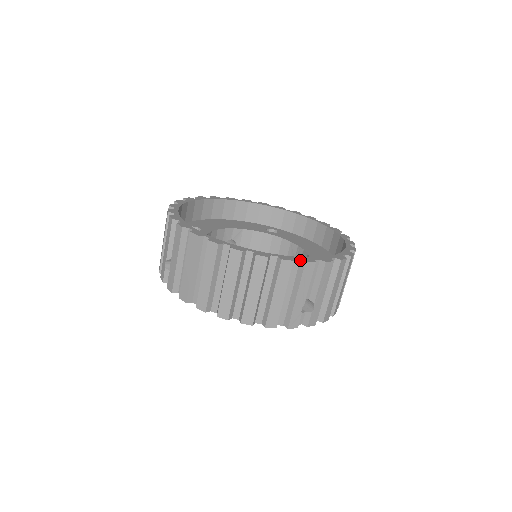
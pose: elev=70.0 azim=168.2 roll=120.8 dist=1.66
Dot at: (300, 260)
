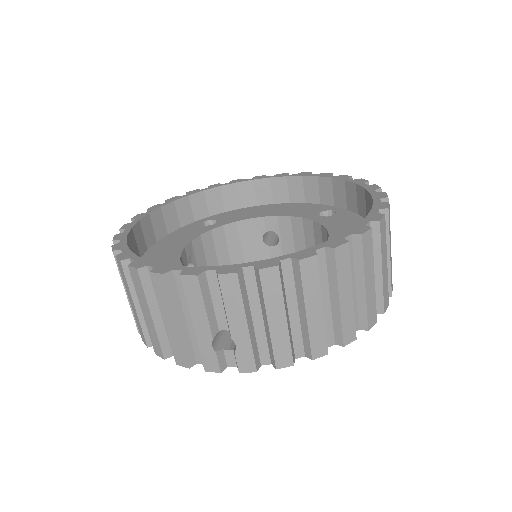
Dot at: (379, 211)
